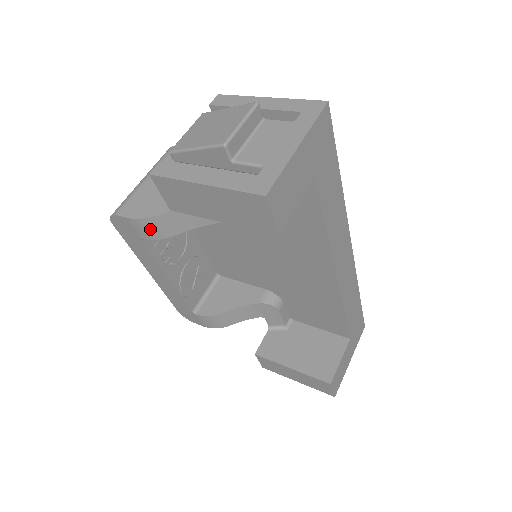
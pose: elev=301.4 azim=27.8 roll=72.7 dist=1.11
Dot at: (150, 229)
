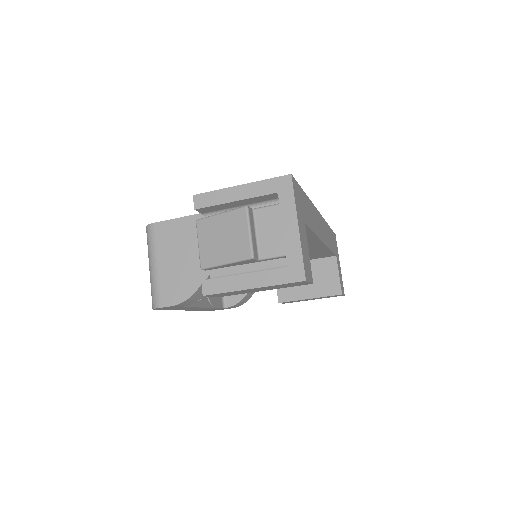
Dot at: (191, 301)
